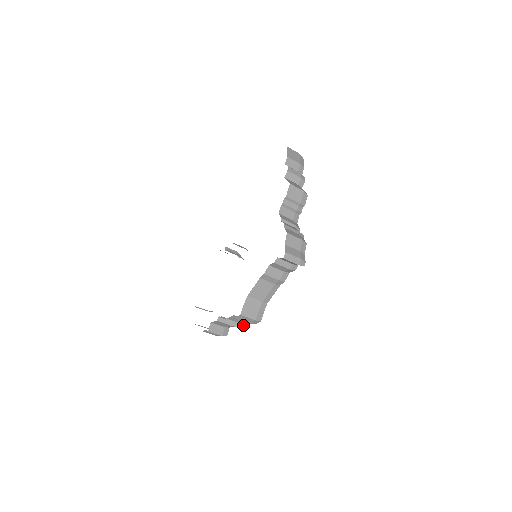
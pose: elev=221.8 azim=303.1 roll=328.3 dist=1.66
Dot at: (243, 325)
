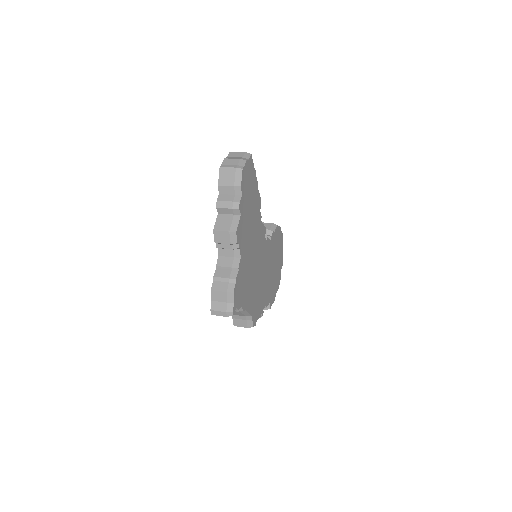
Dot at: (260, 316)
